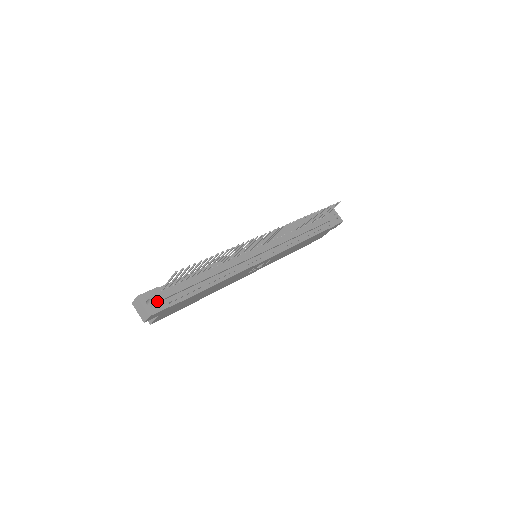
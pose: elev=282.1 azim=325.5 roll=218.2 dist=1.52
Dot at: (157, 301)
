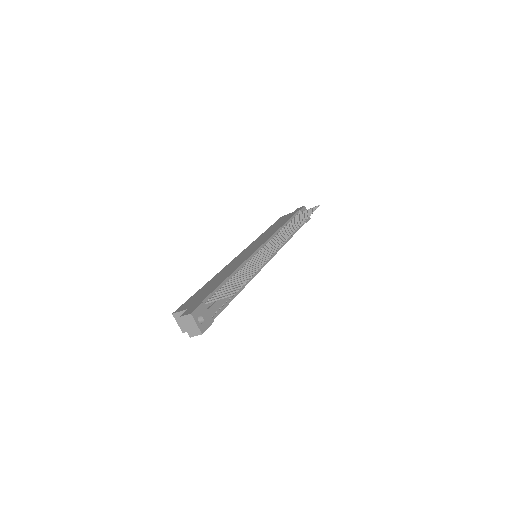
Dot at: (205, 317)
